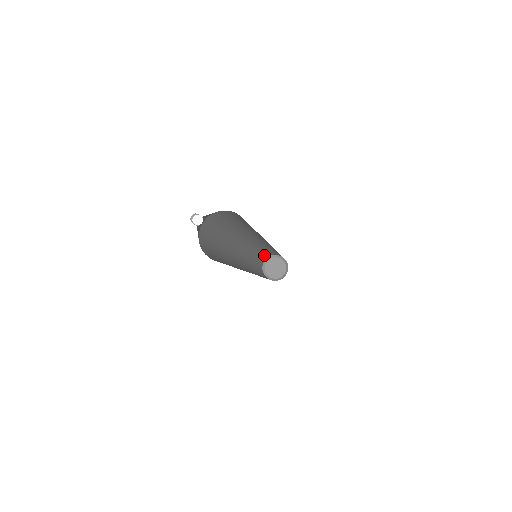
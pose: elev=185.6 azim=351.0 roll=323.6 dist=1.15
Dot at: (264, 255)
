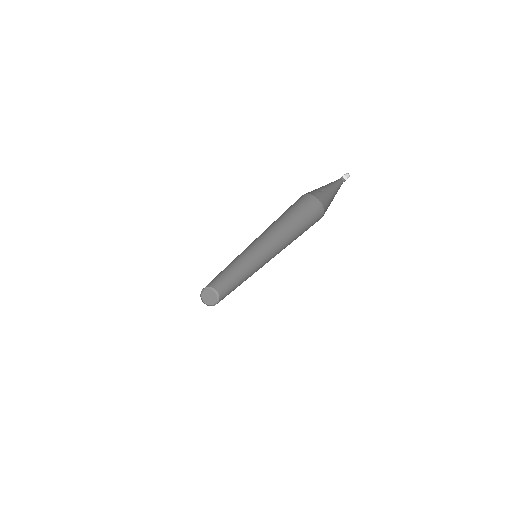
Dot at: occluded
